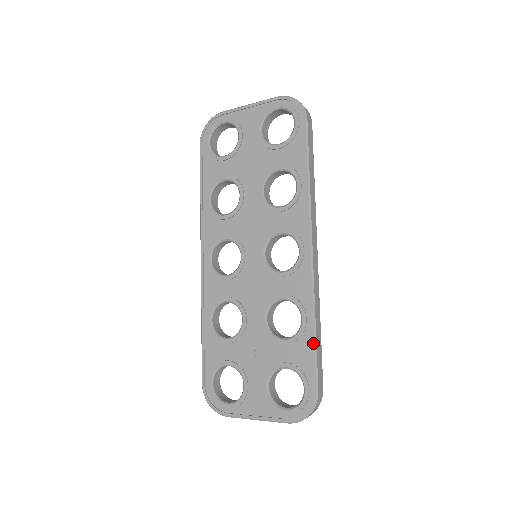
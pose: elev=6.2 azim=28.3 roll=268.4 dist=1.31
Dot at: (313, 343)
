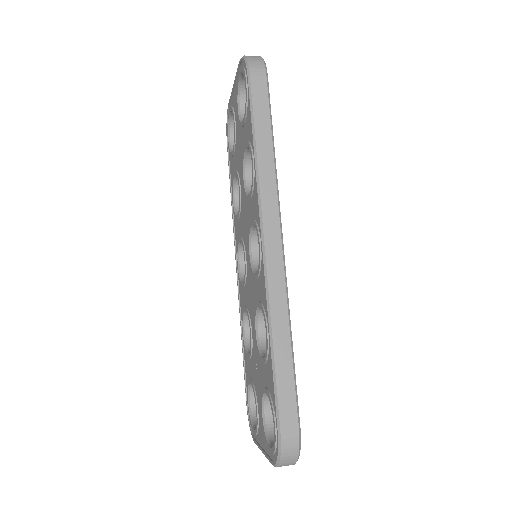
Dot at: (271, 364)
